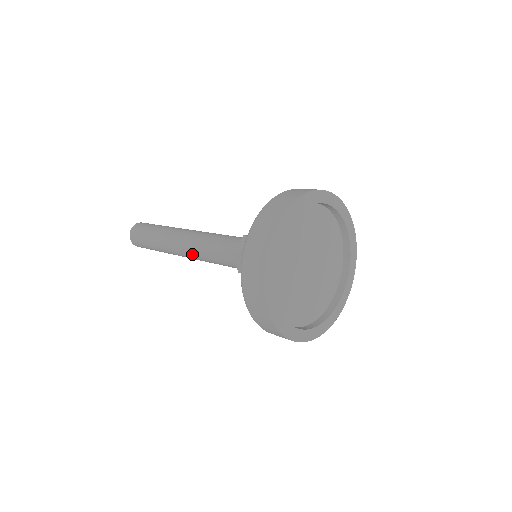
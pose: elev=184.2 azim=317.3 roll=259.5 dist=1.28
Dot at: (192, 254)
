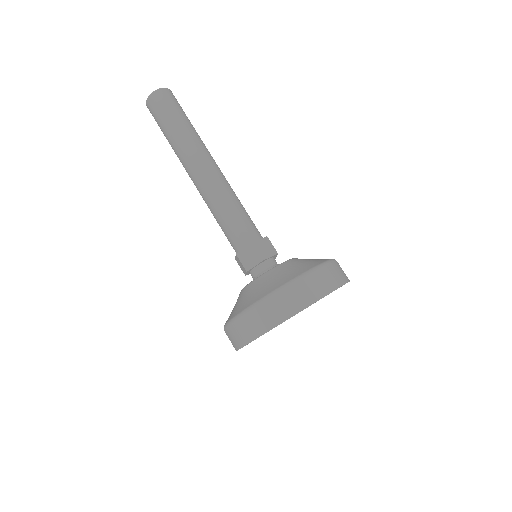
Dot at: (203, 198)
